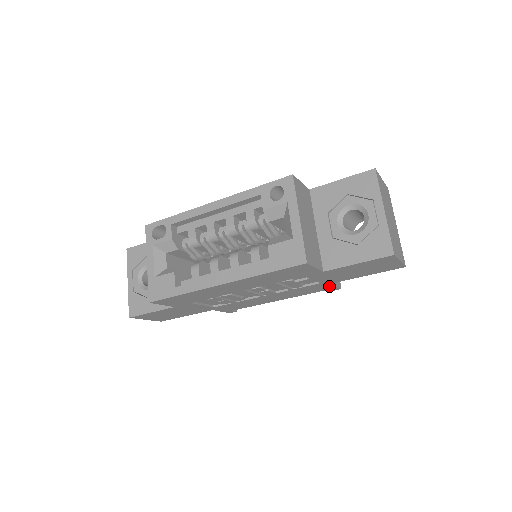
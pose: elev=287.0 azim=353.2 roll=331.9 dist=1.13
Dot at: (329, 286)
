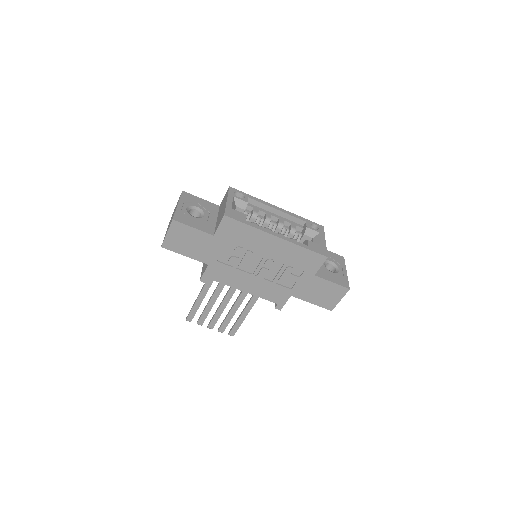
Dot at: (285, 299)
